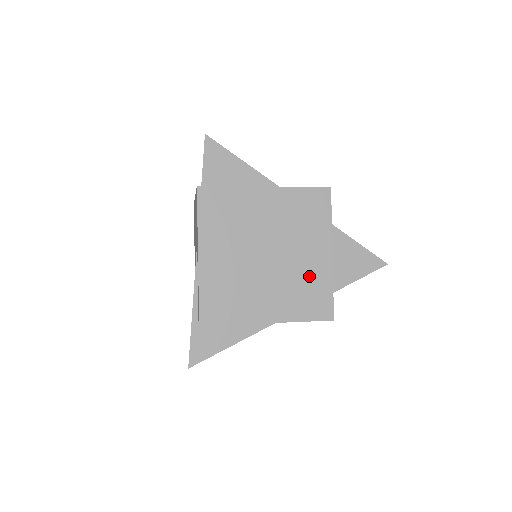
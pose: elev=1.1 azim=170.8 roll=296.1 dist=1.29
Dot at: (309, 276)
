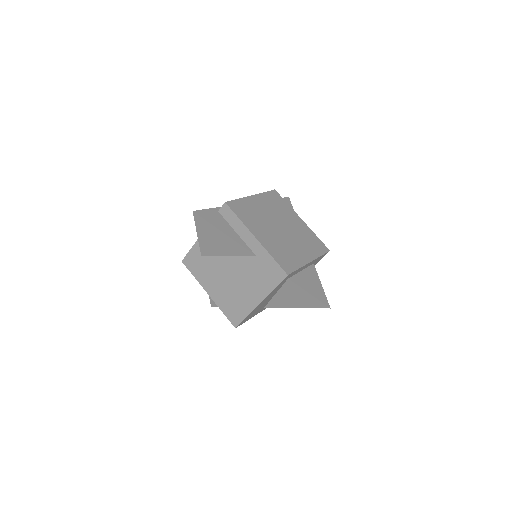
Dot at: (292, 253)
